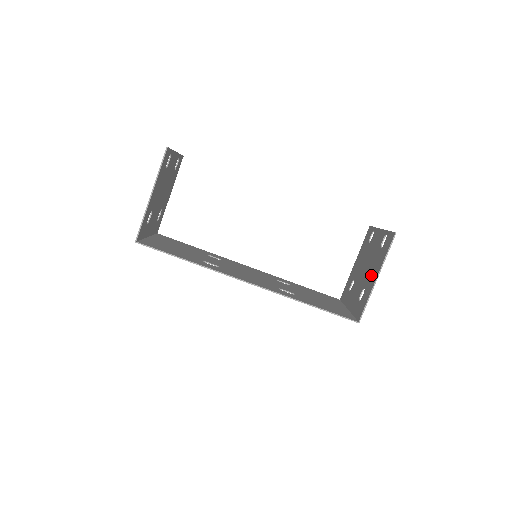
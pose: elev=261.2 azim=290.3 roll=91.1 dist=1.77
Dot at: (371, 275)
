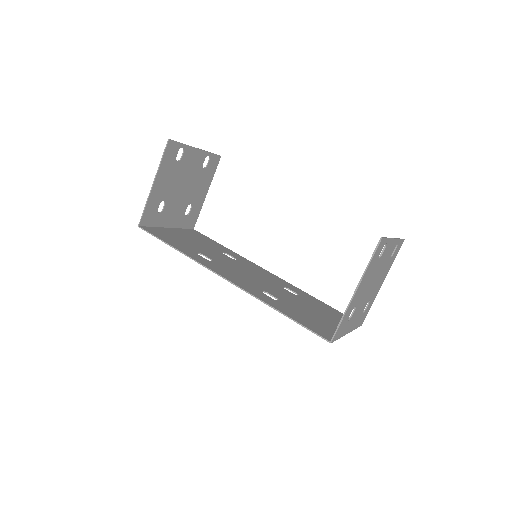
Dot at: occluded
